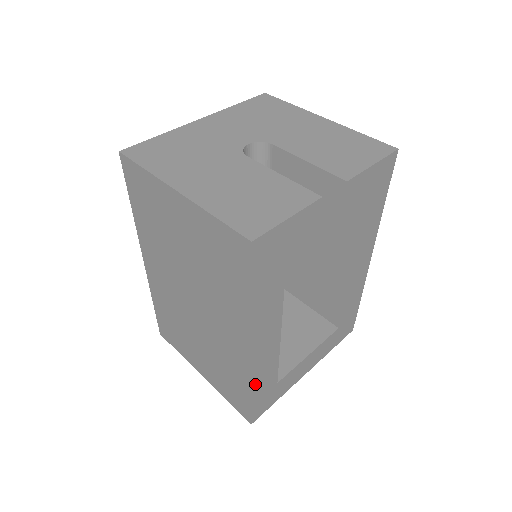
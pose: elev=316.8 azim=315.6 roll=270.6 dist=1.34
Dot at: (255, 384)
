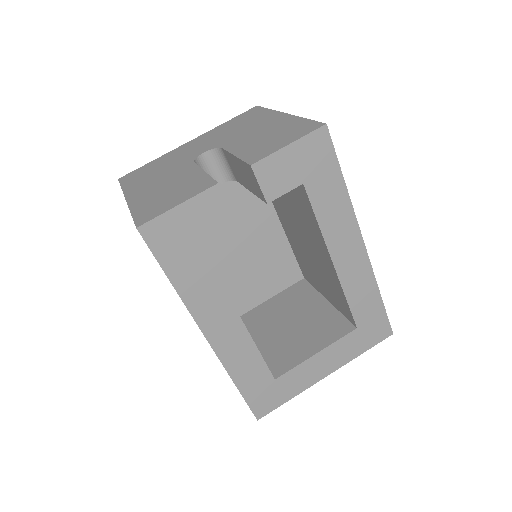
Dot at: (235, 374)
